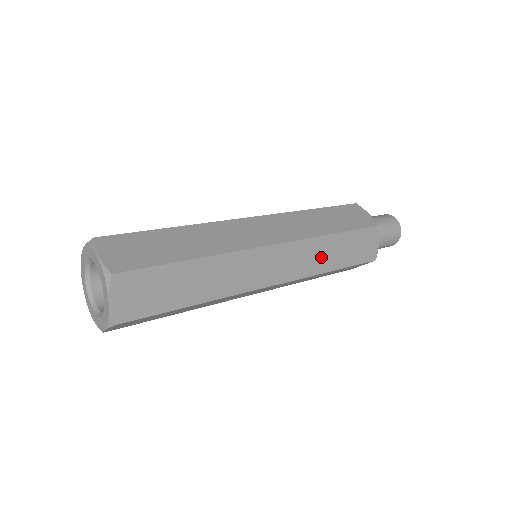
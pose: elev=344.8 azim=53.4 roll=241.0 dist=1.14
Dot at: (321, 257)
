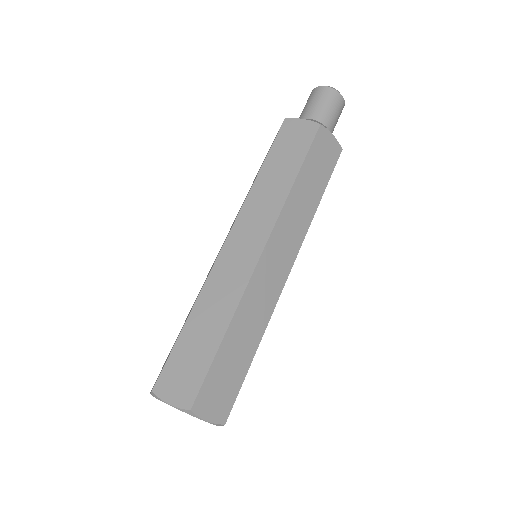
Dot at: occluded
